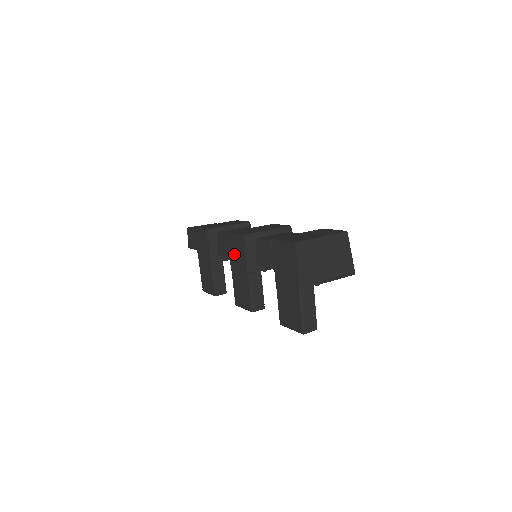
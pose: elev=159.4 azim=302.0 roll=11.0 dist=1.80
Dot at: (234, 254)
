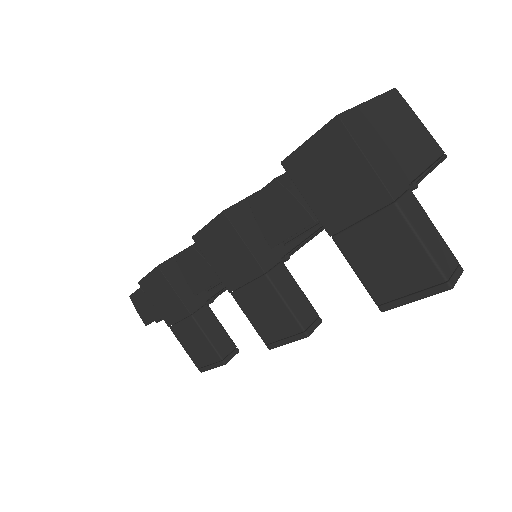
Dot at: (222, 262)
